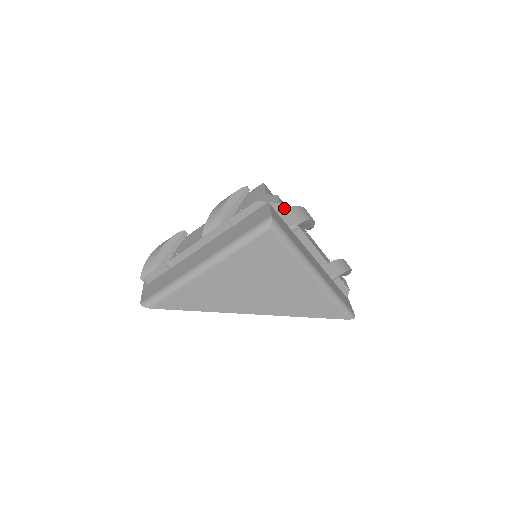
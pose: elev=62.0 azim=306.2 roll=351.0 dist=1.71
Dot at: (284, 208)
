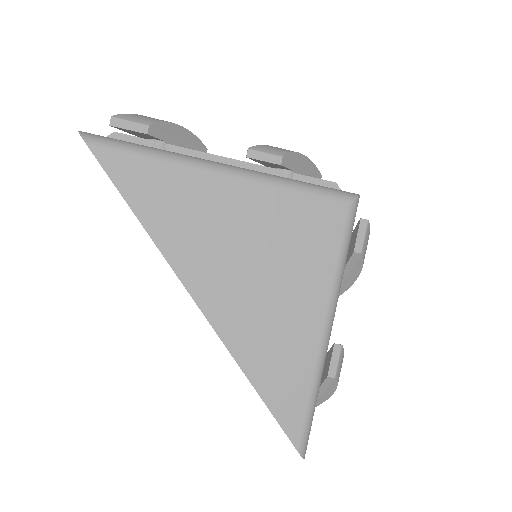
Dot at: occluded
